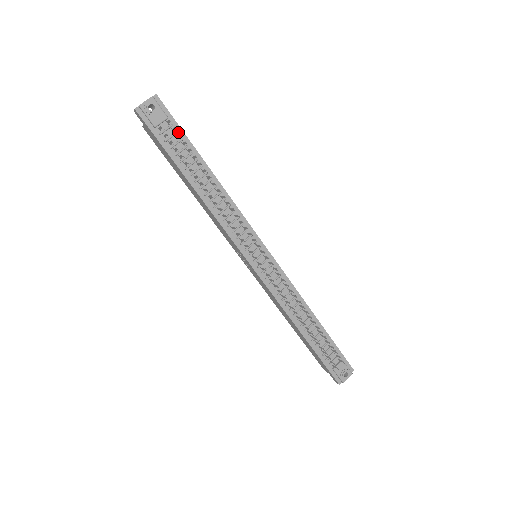
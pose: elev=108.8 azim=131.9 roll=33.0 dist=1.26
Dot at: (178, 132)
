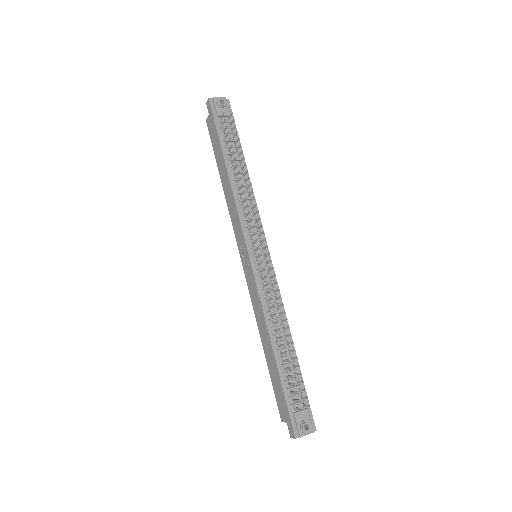
Dot at: occluded
